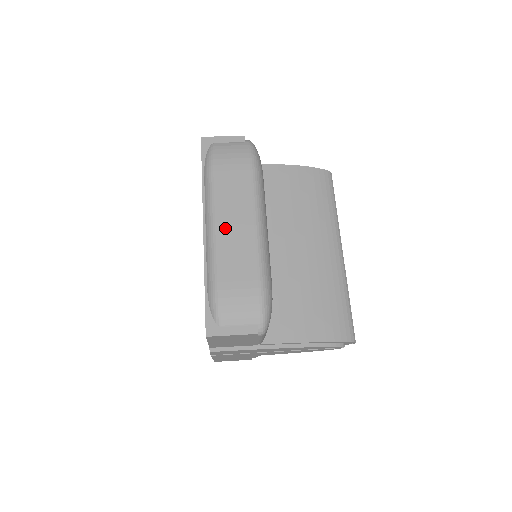
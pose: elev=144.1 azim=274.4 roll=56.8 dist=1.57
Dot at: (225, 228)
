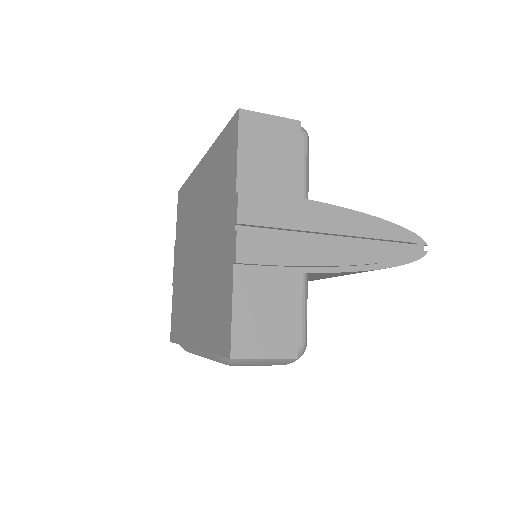
Dot at: occluded
